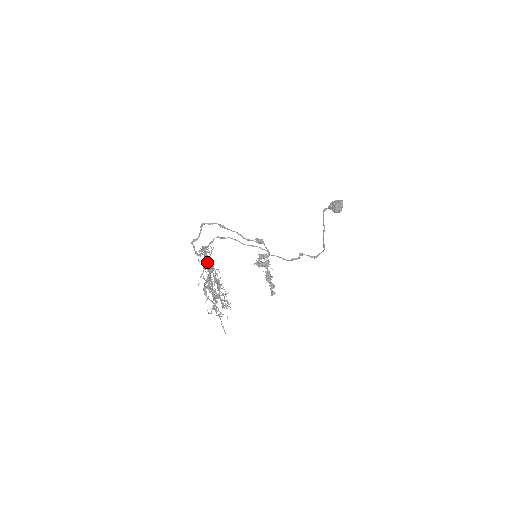
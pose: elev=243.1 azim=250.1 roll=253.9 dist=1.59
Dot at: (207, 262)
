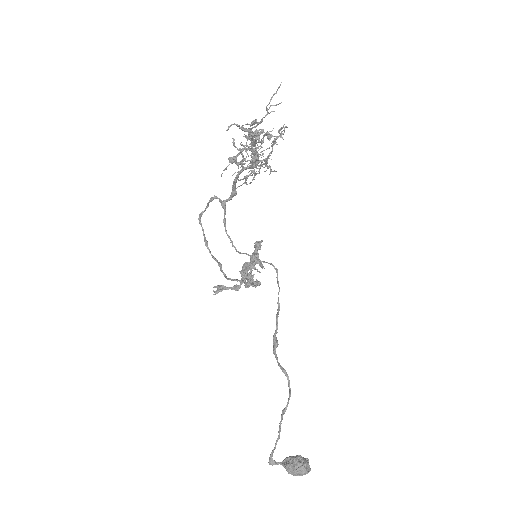
Dot at: occluded
